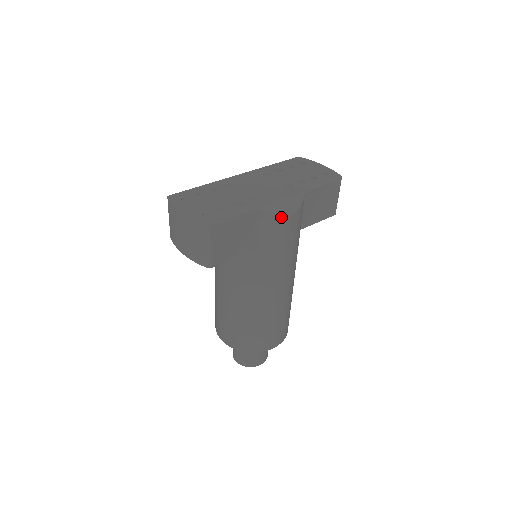
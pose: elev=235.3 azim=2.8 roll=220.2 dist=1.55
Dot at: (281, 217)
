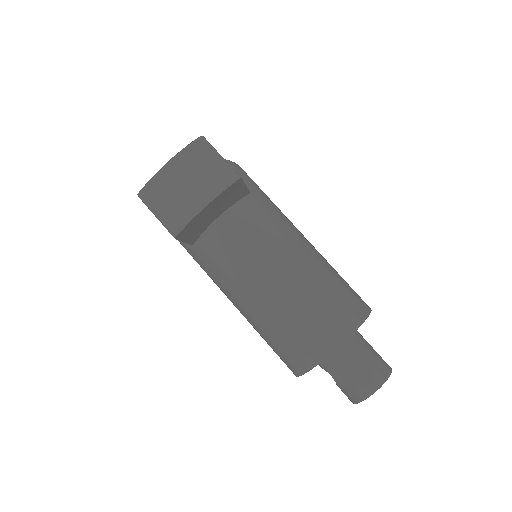
Dot at: (237, 165)
